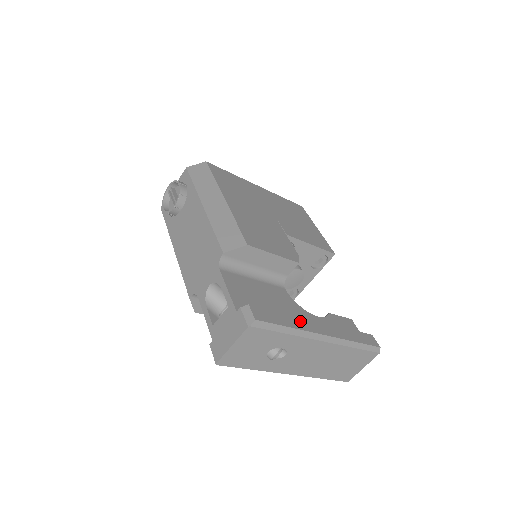
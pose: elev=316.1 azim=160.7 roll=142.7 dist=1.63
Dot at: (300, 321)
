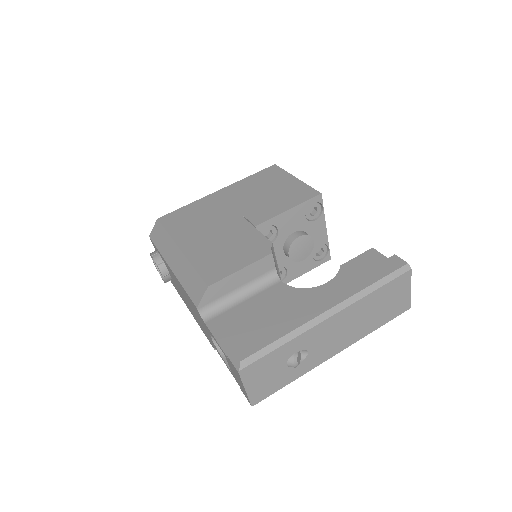
Dot at: (294, 318)
